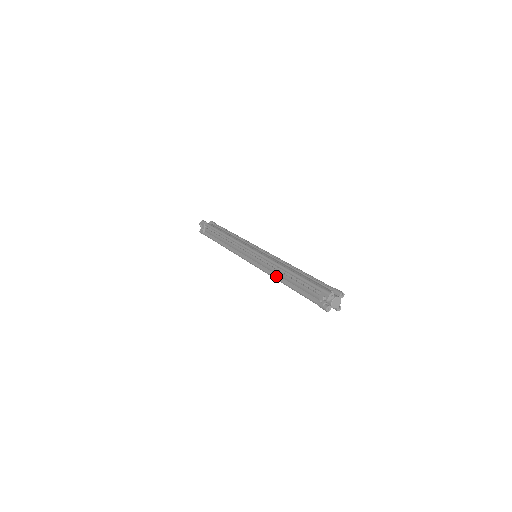
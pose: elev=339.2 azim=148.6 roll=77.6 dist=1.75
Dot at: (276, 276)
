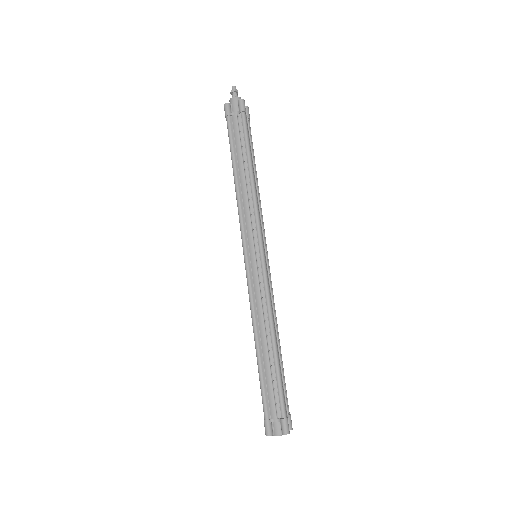
Dot at: occluded
